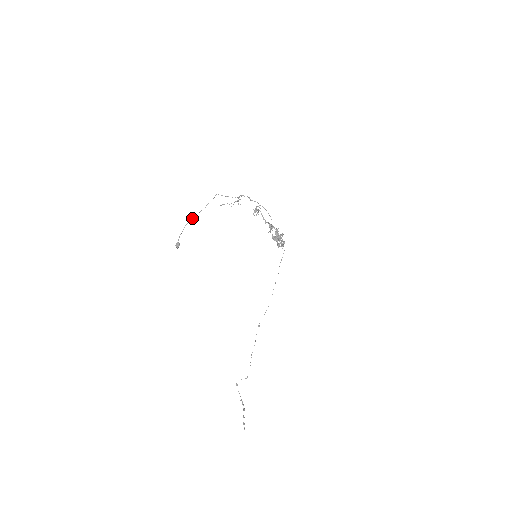
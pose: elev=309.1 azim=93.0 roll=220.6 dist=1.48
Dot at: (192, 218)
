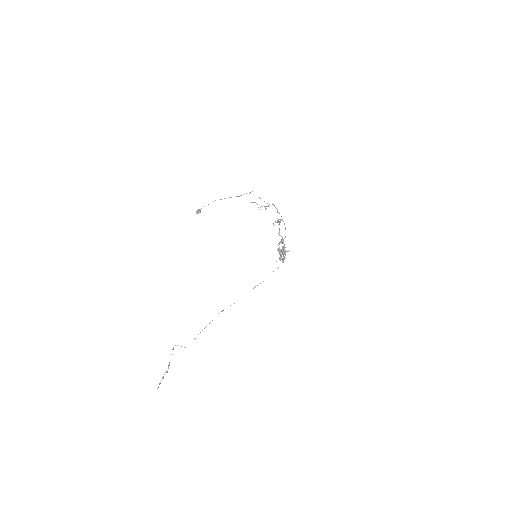
Dot at: occluded
